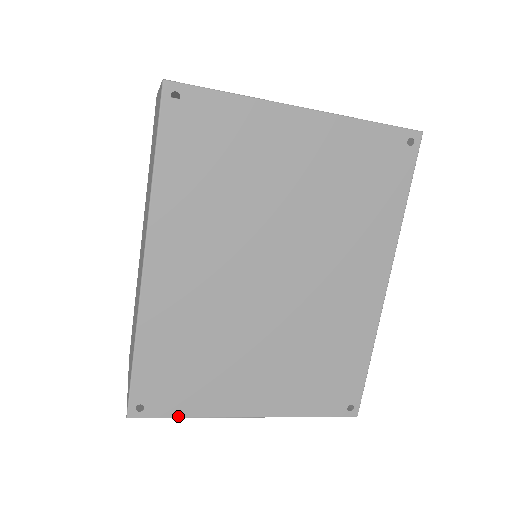
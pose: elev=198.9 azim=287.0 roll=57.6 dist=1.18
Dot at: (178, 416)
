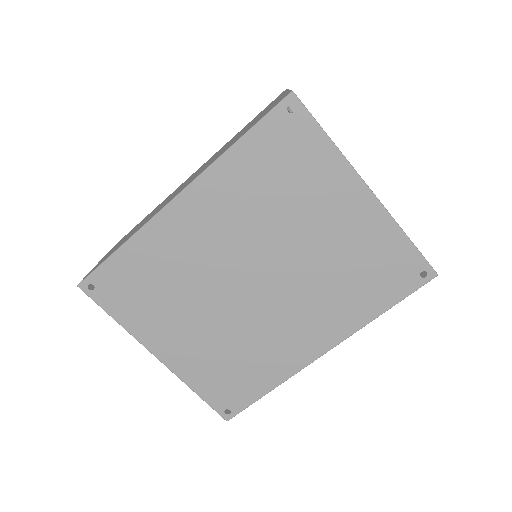
Dot at: (111, 314)
